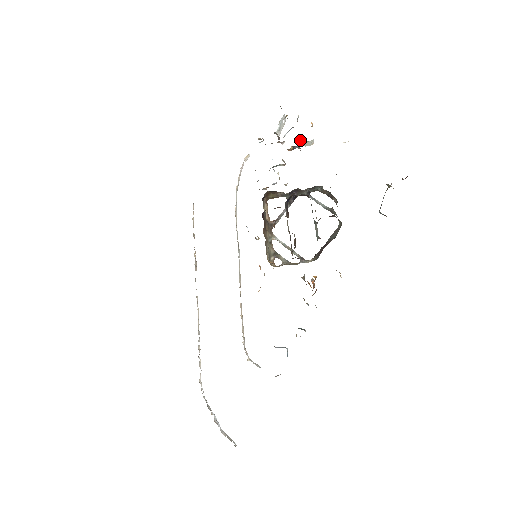
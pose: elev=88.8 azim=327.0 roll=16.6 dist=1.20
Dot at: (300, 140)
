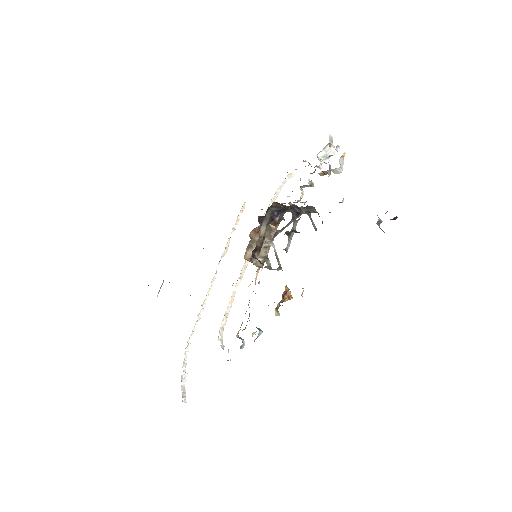
Dot at: occluded
